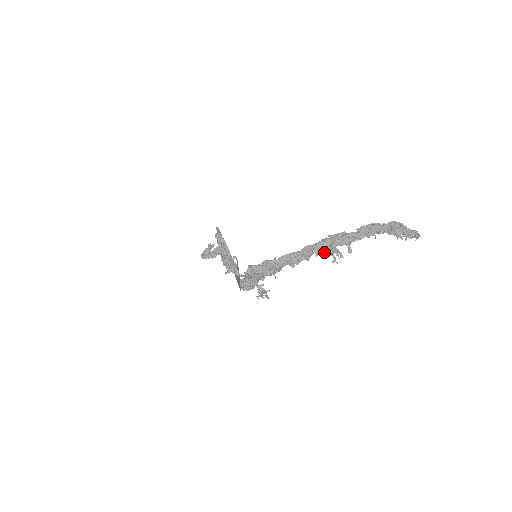
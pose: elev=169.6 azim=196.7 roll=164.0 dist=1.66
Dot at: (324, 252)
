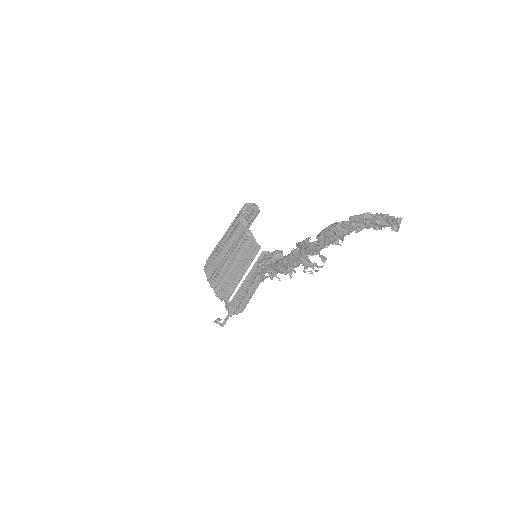
Dot at: (300, 262)
